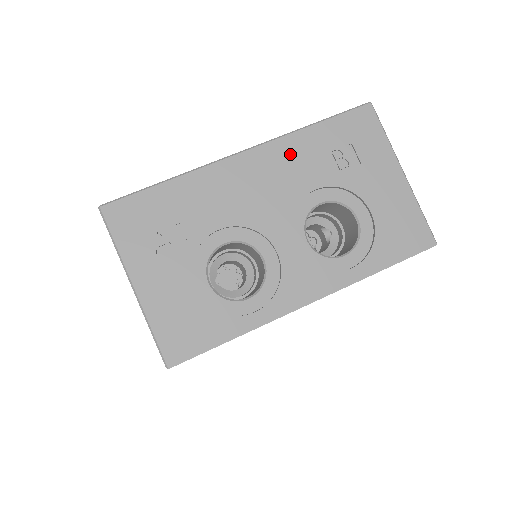
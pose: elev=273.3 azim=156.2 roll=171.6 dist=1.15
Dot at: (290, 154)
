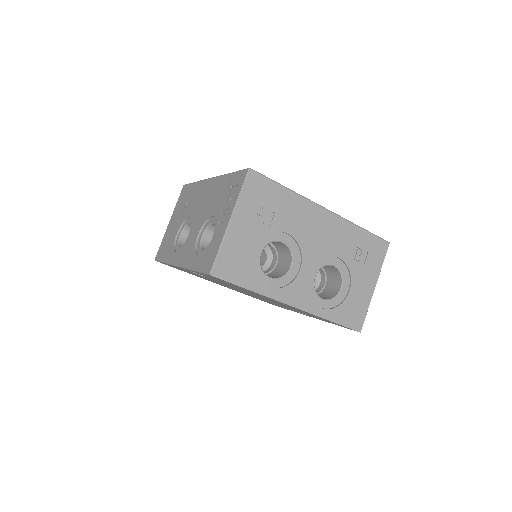
Dot at: (343, 231)
